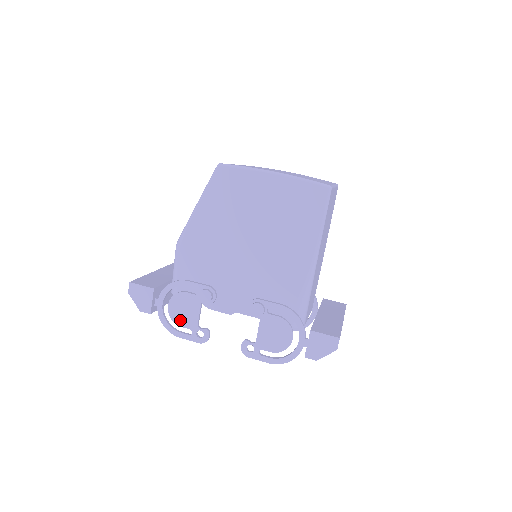
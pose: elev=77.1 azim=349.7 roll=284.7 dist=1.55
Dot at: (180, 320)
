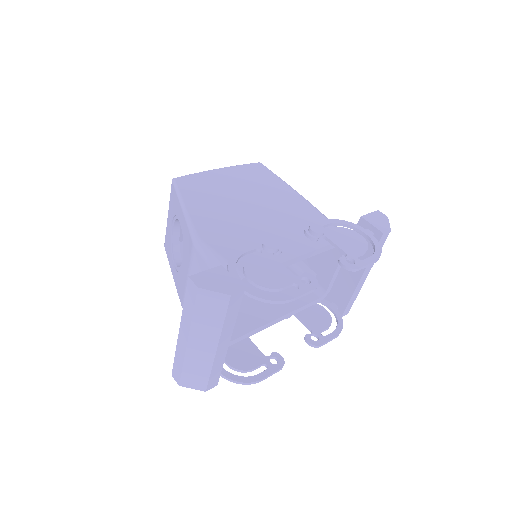
Dot at: (275, 282)
